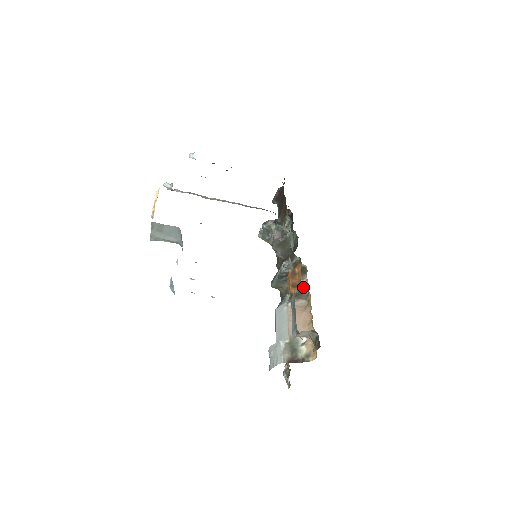
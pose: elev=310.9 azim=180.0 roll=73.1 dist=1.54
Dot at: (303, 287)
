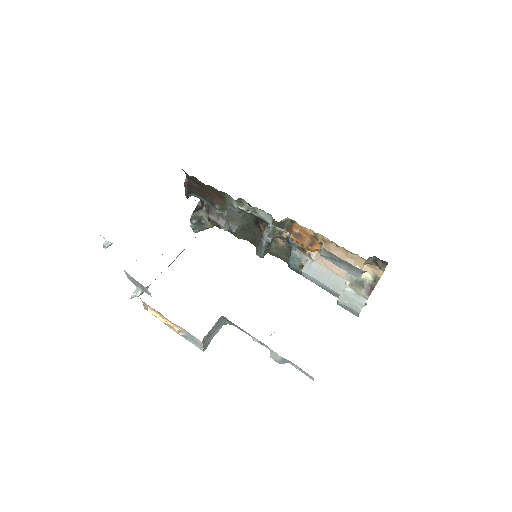
Dot at: occluded
